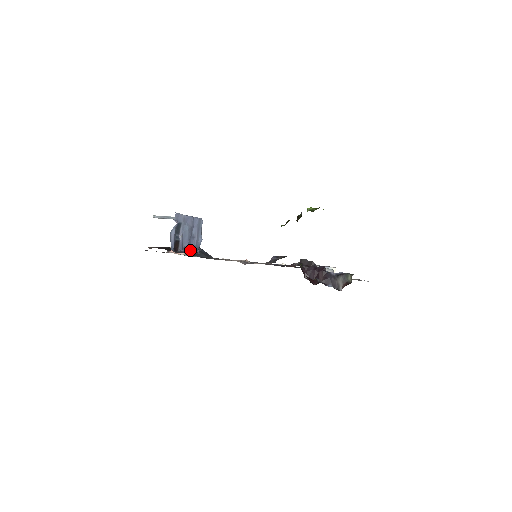
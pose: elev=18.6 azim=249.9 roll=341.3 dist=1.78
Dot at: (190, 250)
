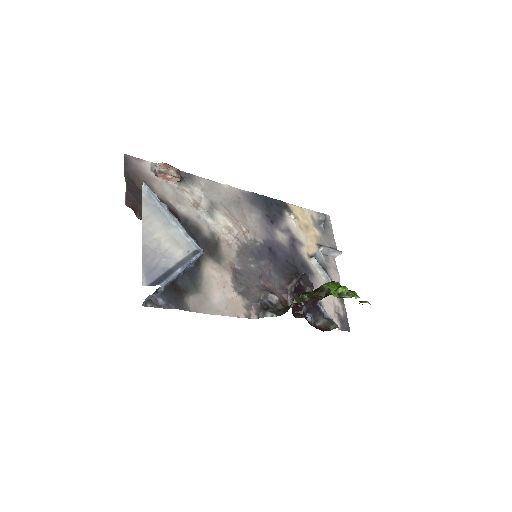
Dot at: (171, 281)
